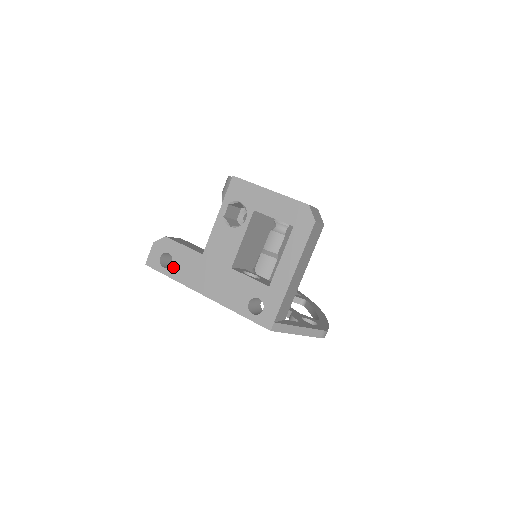
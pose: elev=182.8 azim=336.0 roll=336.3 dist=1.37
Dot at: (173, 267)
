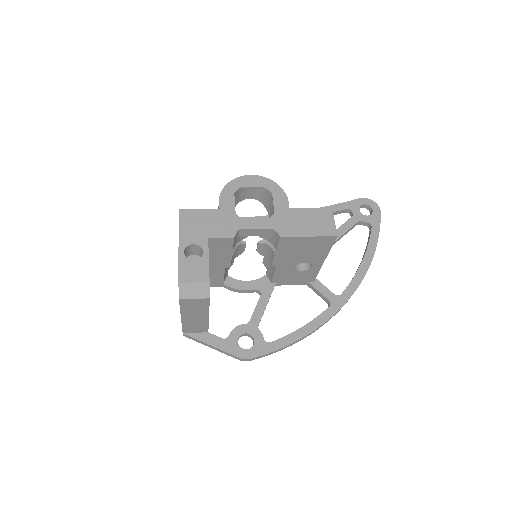
Dot at: occluded
